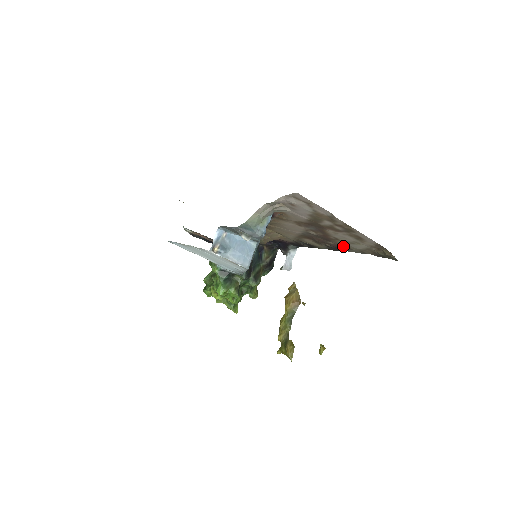
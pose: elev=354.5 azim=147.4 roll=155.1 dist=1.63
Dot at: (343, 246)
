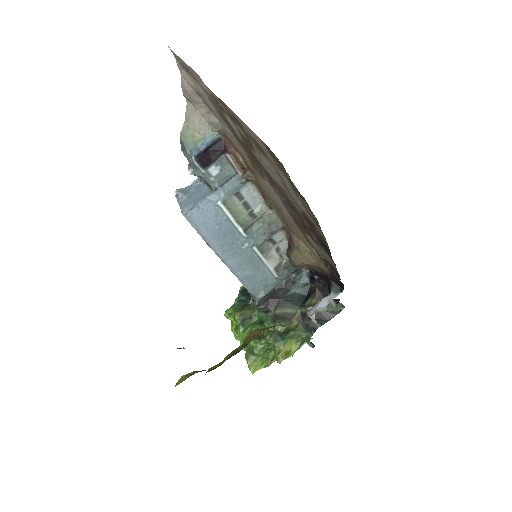
Dot at: (307, 219)
